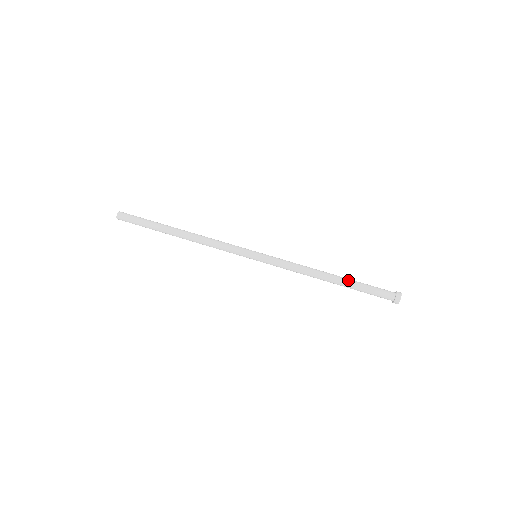
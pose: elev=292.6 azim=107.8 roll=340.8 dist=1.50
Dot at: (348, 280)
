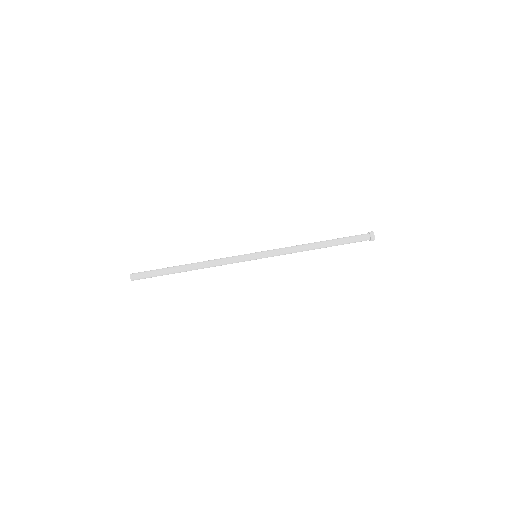
Dot at: (332, 240)
